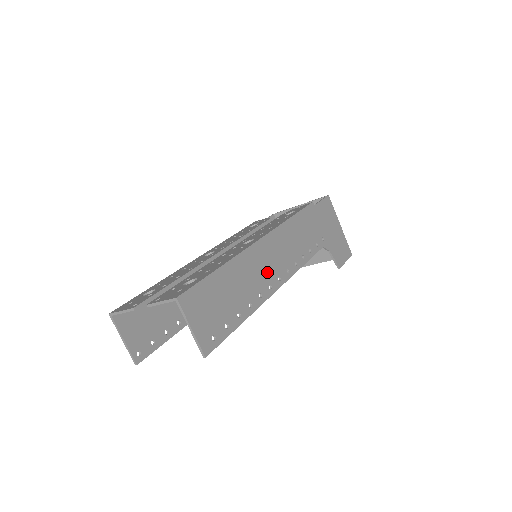
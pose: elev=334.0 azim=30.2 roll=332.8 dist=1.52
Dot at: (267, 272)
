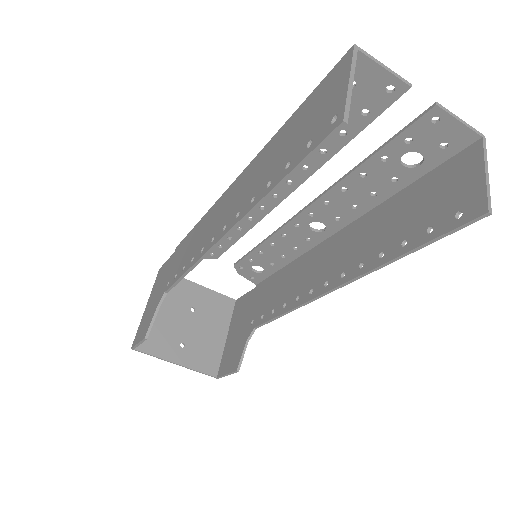
Dot at: (343, 262)
